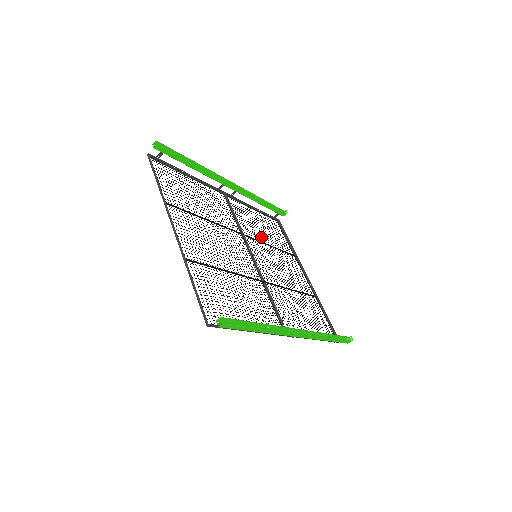
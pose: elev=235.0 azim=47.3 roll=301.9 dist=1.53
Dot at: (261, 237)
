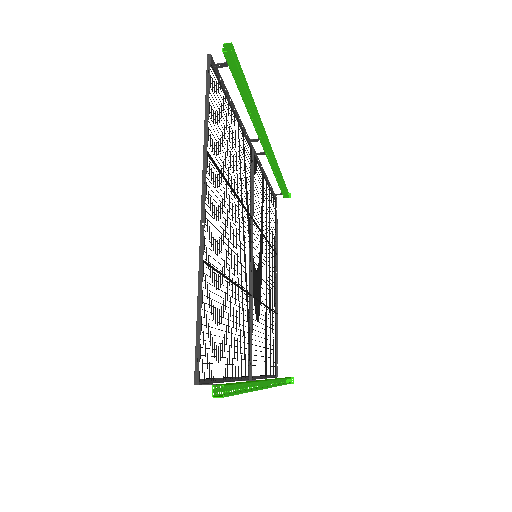
Dot at: (262, 223)
